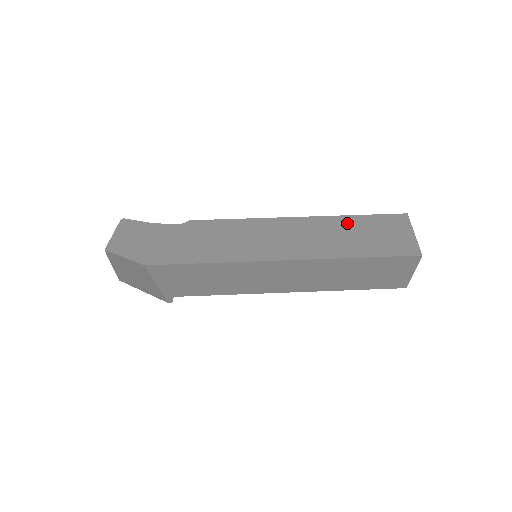
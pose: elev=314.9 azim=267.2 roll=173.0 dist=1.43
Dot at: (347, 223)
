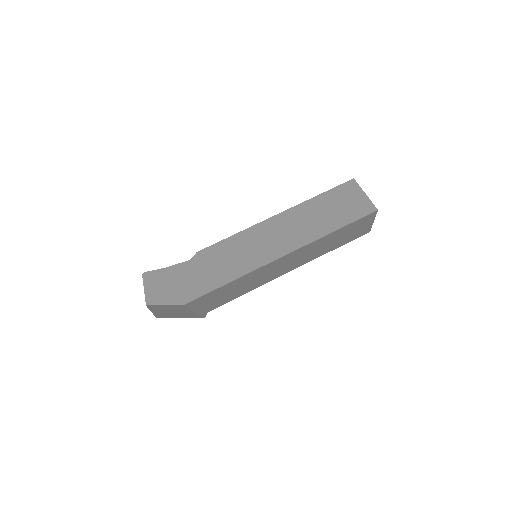
Dot at: (315, 205)
